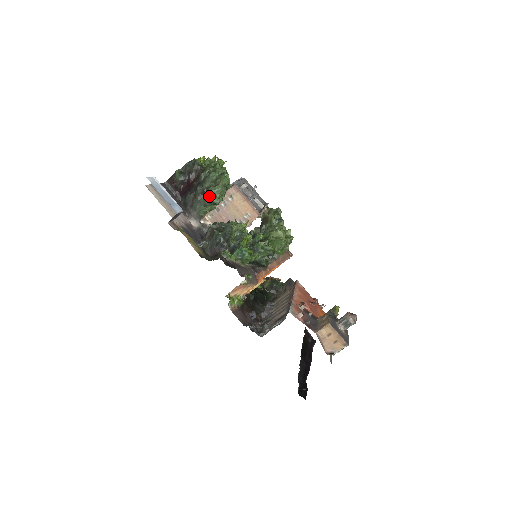
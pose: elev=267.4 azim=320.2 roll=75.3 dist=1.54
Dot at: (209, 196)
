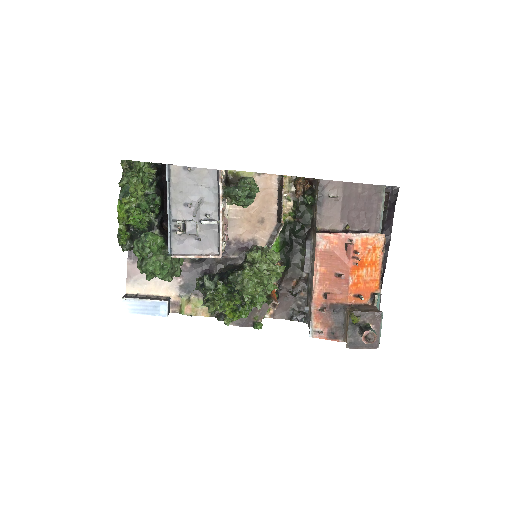
Dot at: occluded
